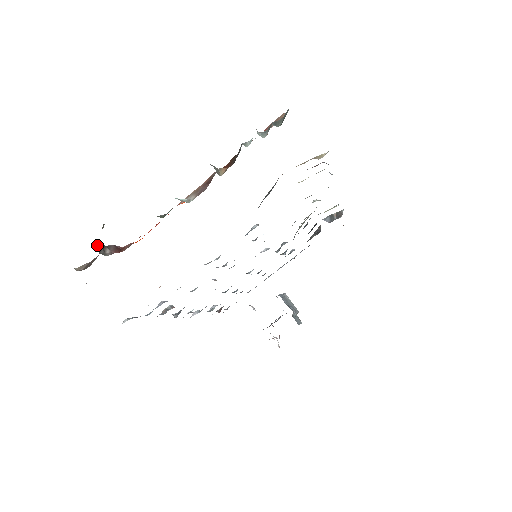
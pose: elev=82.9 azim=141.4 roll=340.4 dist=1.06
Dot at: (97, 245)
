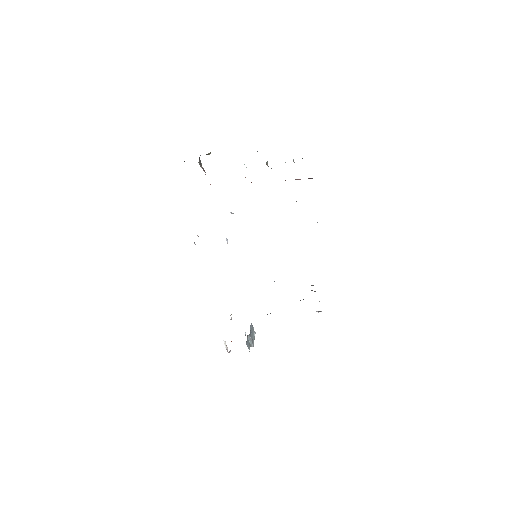
Dot at: (200, 160)
